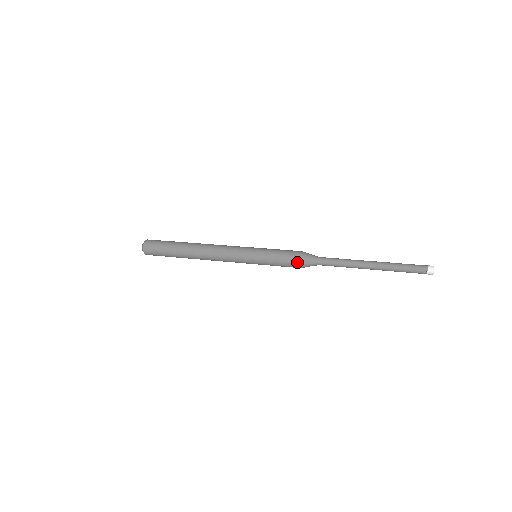
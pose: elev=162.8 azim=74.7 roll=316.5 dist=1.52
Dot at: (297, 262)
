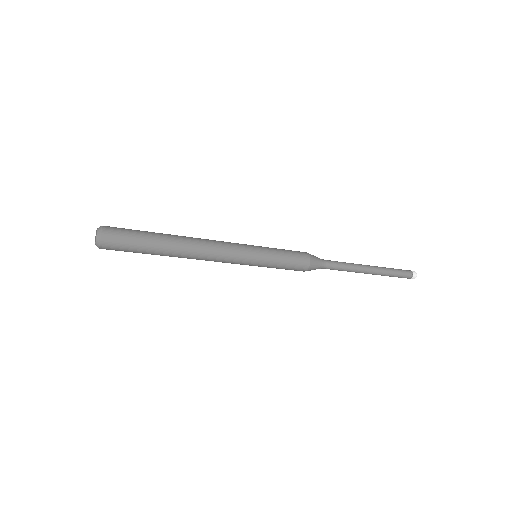
Dot at: (307, 259)
